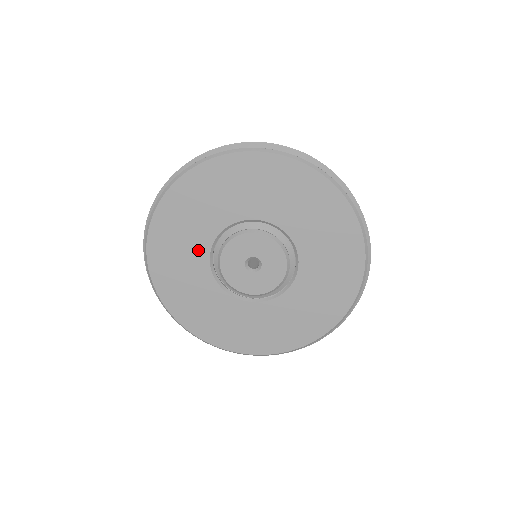
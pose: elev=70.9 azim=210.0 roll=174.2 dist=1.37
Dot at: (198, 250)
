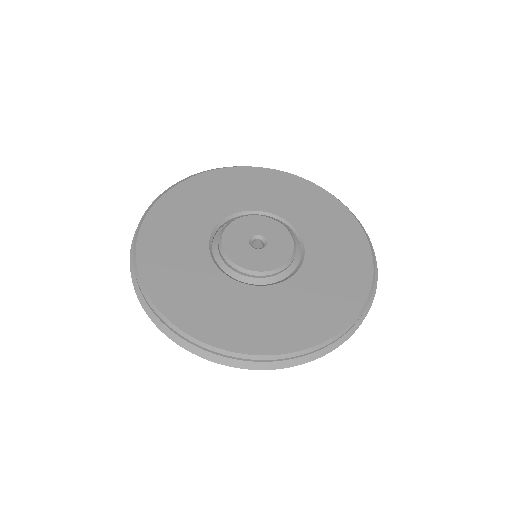
Dot at: (196, 254)
